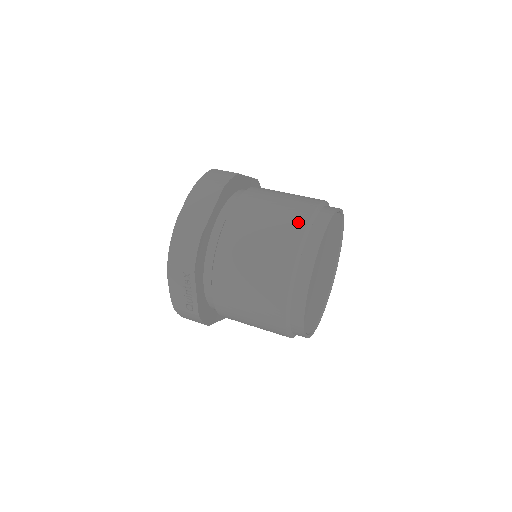
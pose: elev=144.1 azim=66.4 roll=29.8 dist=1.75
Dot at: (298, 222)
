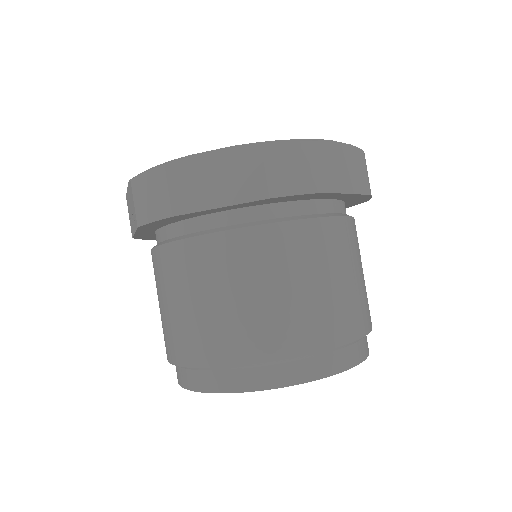
Dot at: (271, 345)
